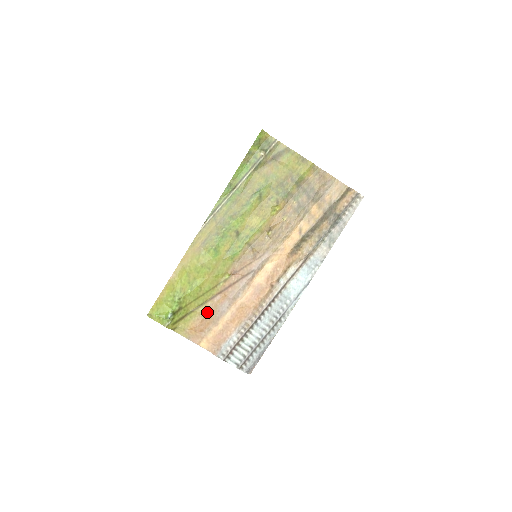
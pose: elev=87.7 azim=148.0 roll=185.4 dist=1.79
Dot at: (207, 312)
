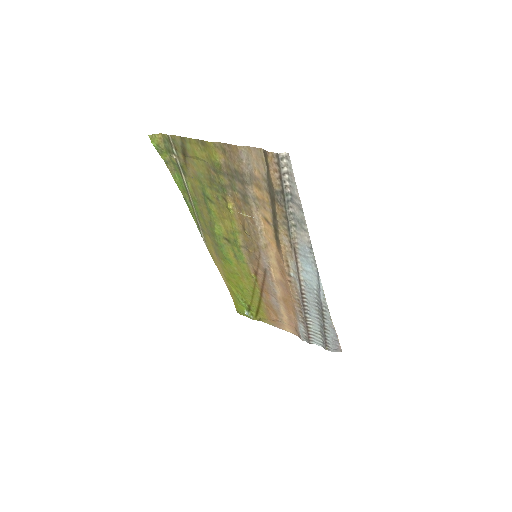
Dot at: (267, 306)
